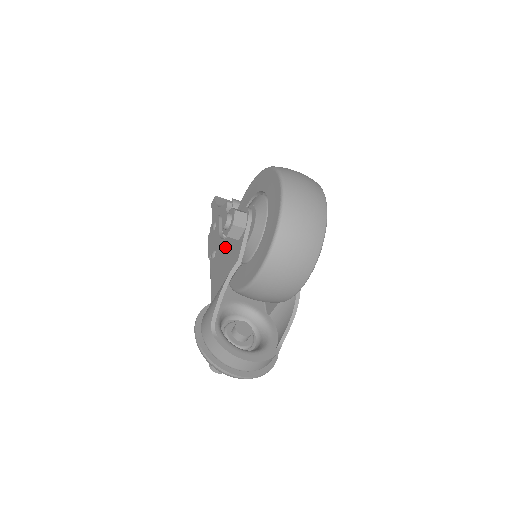
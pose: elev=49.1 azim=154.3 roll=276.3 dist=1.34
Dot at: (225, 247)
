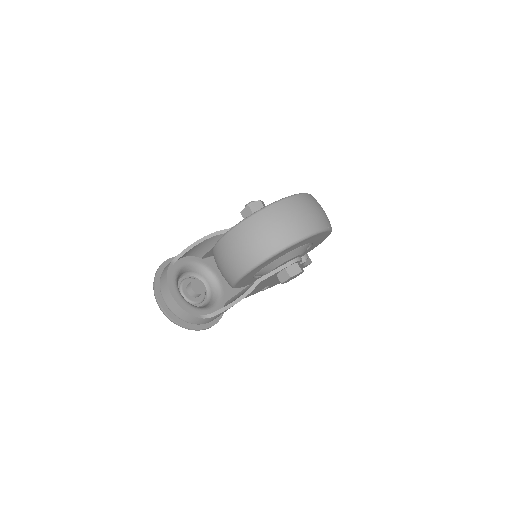
Dot at: occluded
